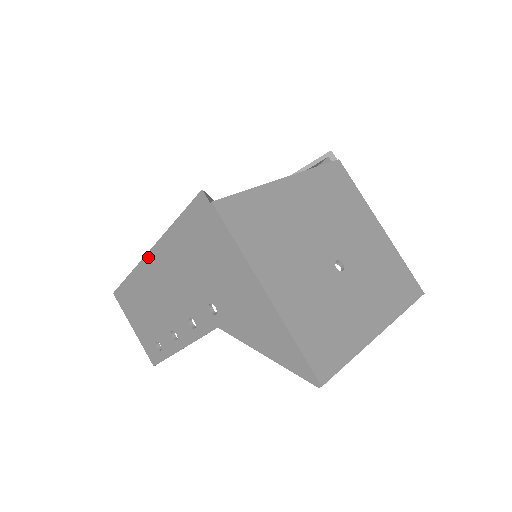
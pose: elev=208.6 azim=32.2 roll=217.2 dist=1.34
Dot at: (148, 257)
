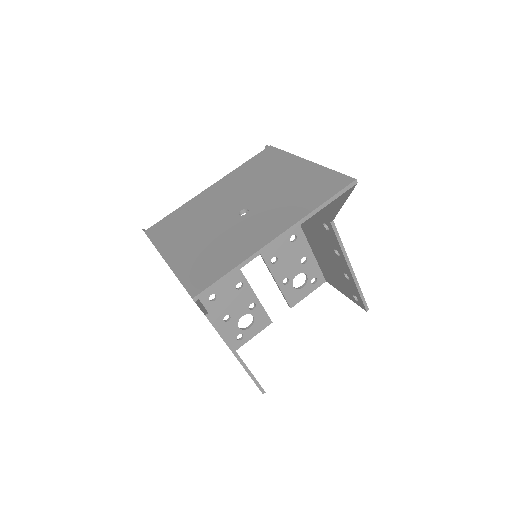
Dot at: occluded
